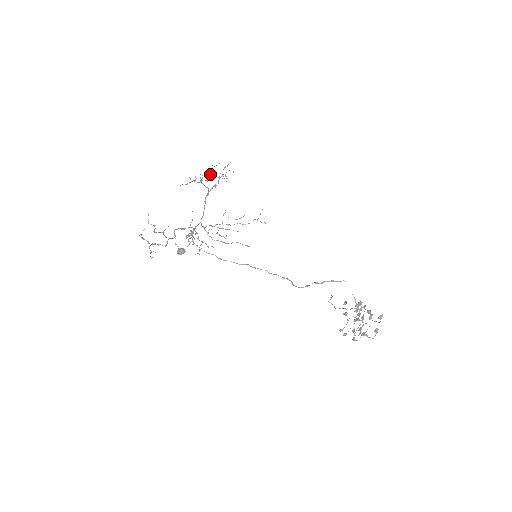
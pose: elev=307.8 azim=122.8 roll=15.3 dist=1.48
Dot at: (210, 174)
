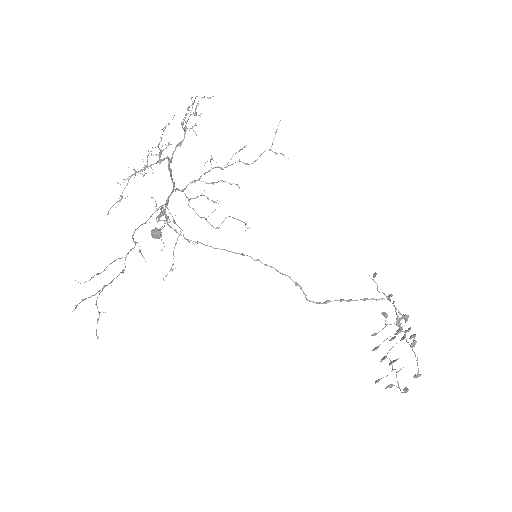
Dot at: occluded
